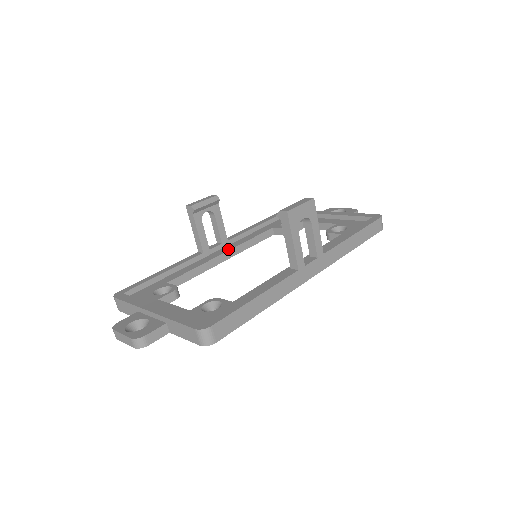
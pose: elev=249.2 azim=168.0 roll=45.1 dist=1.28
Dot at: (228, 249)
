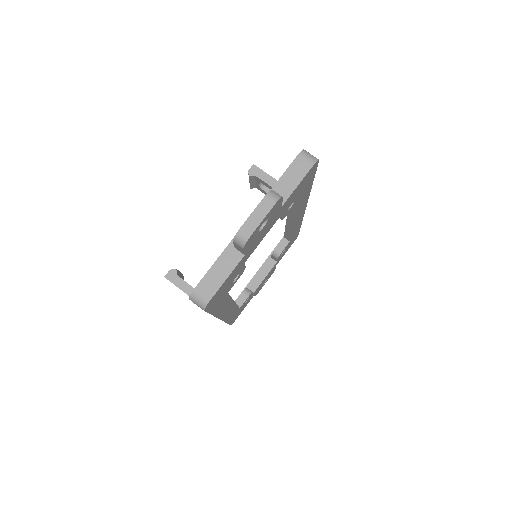
Dot at: occluded
